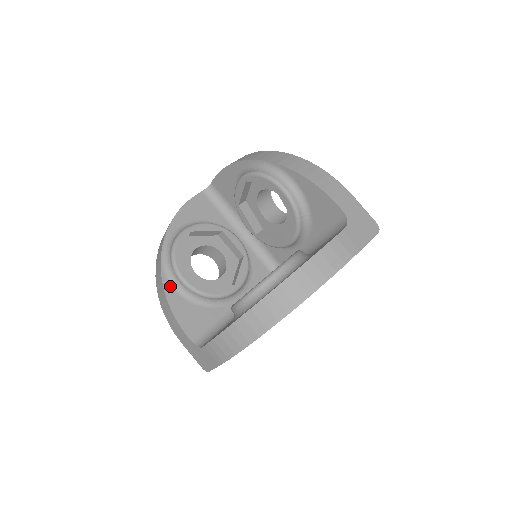
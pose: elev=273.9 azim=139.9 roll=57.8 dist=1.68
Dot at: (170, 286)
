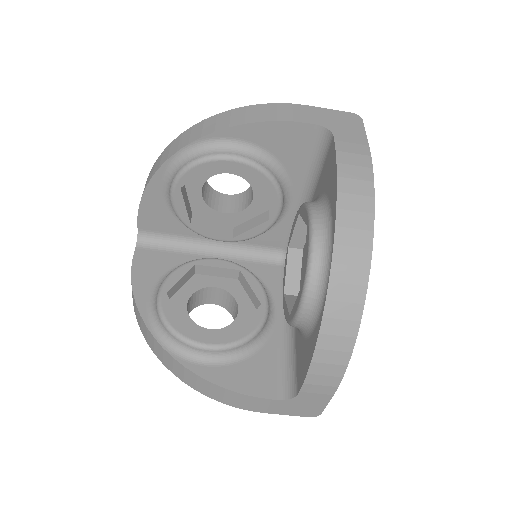
Dot at: (201, 366)
